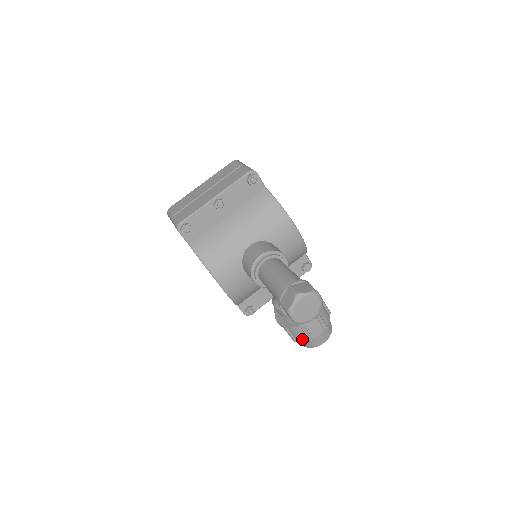
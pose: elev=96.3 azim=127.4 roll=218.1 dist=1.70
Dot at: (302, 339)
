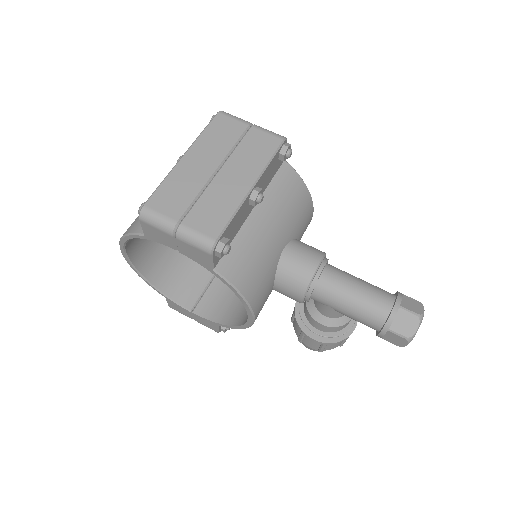
Dot at: (333, 348)
